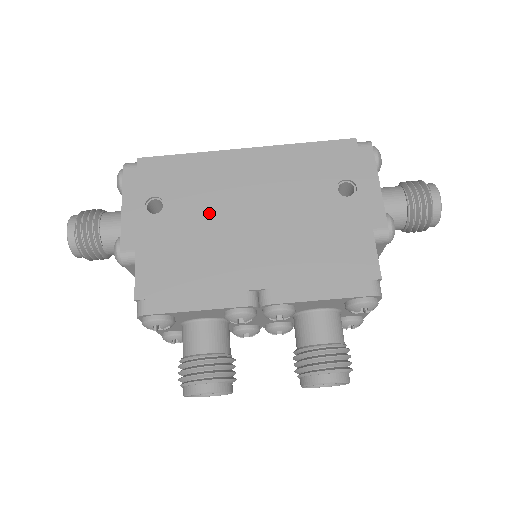
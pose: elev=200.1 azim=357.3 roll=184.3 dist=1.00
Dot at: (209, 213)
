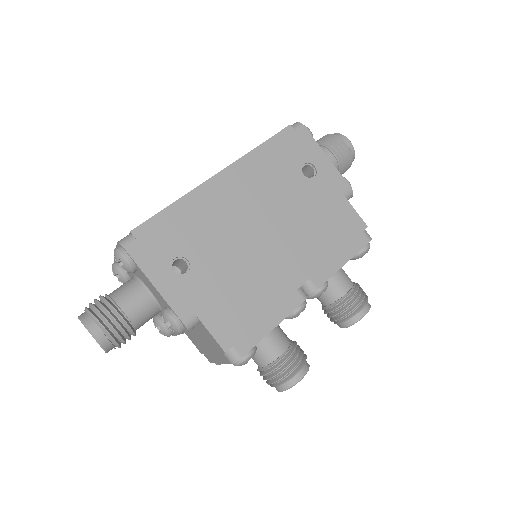
Dot at: (229, 246)
